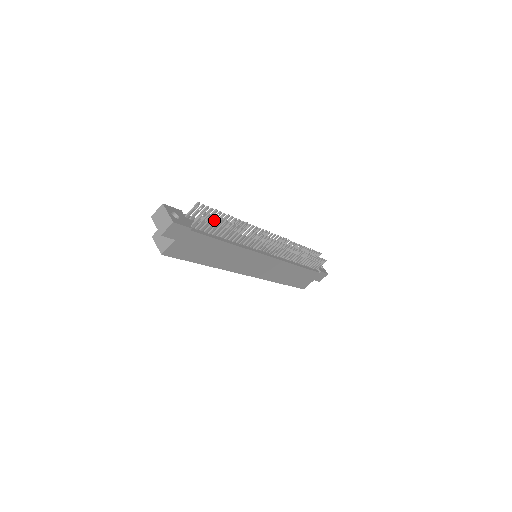
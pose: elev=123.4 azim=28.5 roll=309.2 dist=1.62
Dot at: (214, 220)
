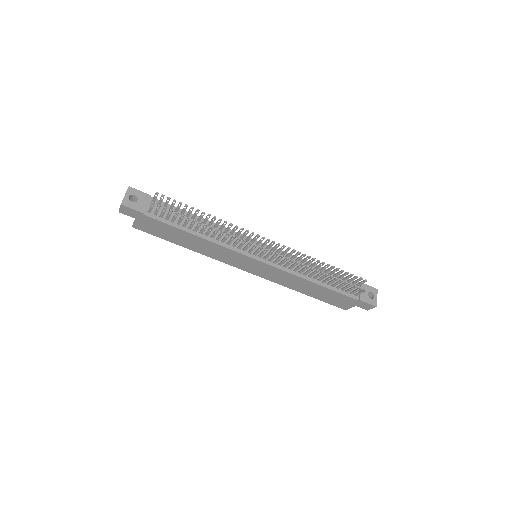
Dot at: (169, 211)
